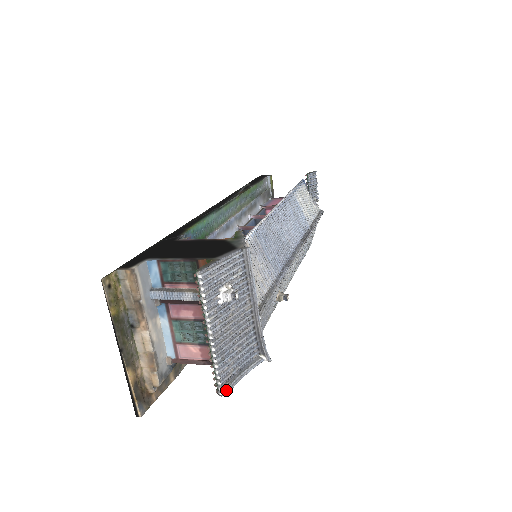
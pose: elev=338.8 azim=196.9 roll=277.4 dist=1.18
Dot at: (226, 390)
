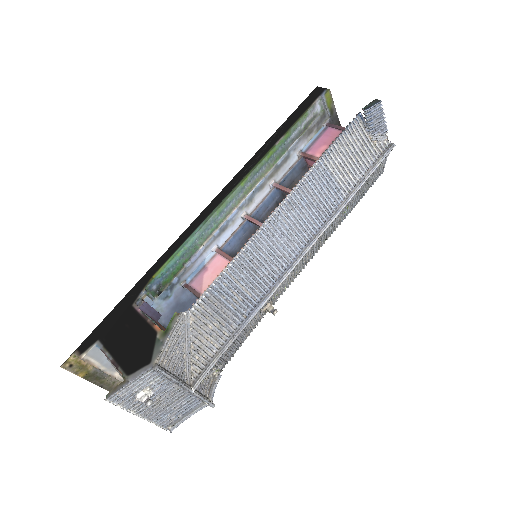
Dot at: (170, 429)
